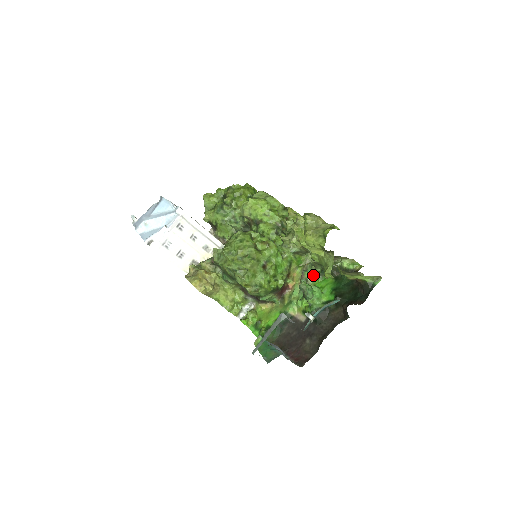
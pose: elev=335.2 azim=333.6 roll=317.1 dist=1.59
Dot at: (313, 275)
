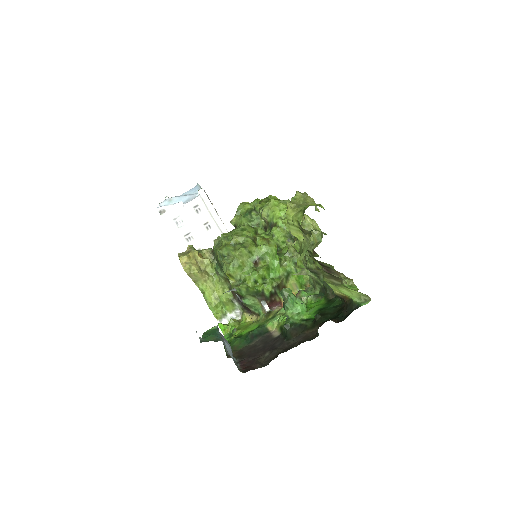
Dot at: (309, 295)
